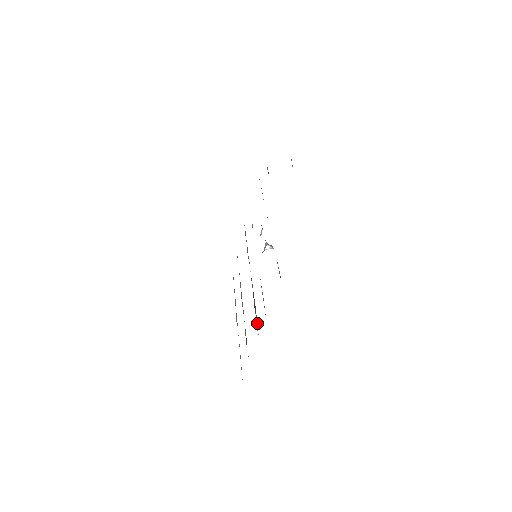
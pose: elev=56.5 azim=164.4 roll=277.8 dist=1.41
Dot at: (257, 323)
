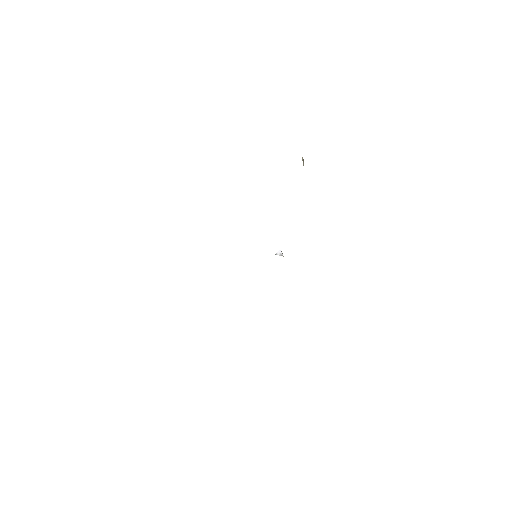
Dot at: occluded
